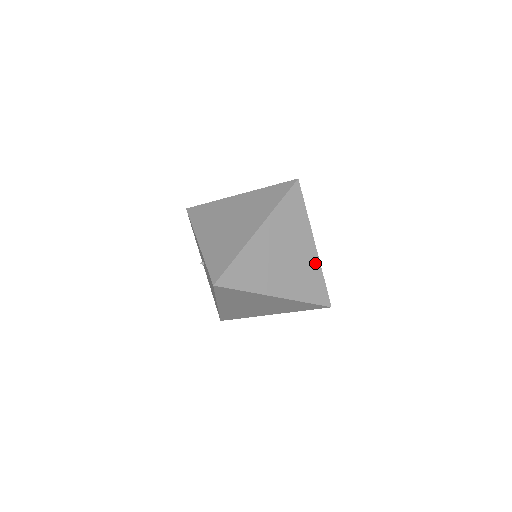
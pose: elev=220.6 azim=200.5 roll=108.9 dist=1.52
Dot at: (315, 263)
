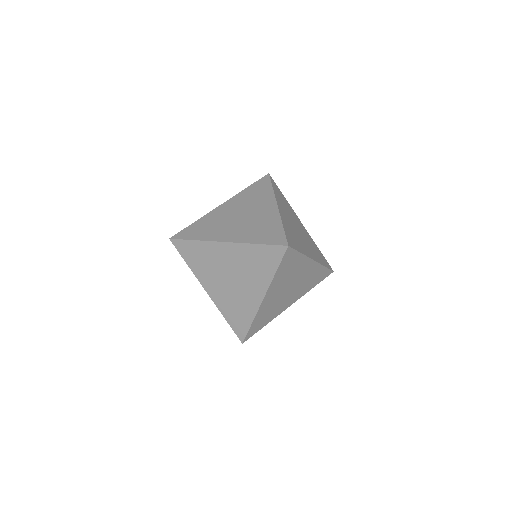
Dot at: (274, 217)
